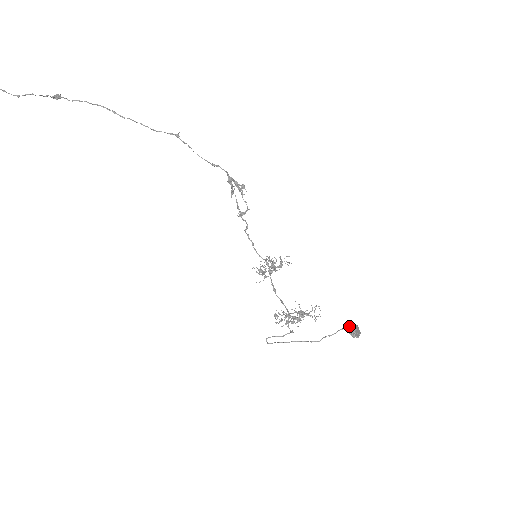
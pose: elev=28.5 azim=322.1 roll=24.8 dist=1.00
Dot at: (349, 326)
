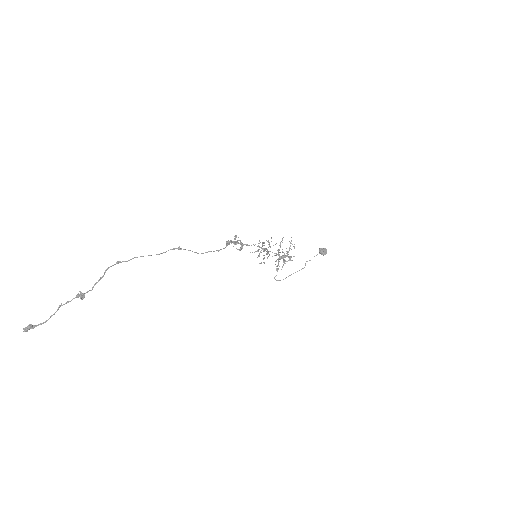
Dot at: (320, 252)
